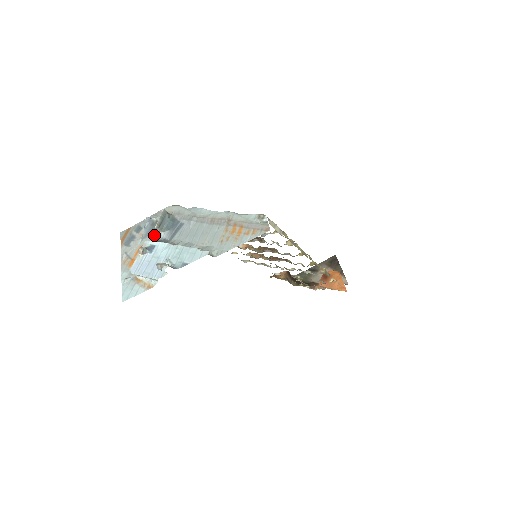
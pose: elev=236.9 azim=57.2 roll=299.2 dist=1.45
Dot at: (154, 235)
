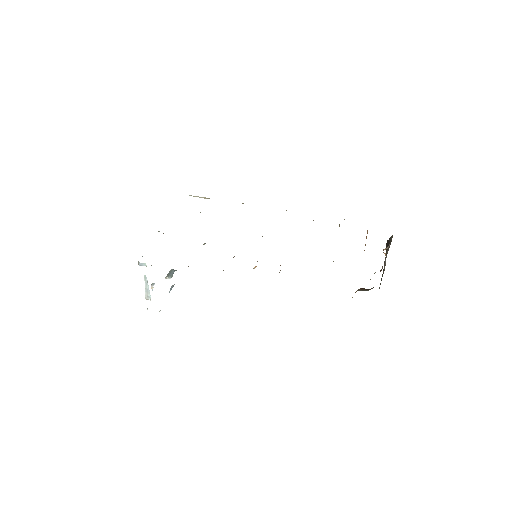
Dot at: occluded
